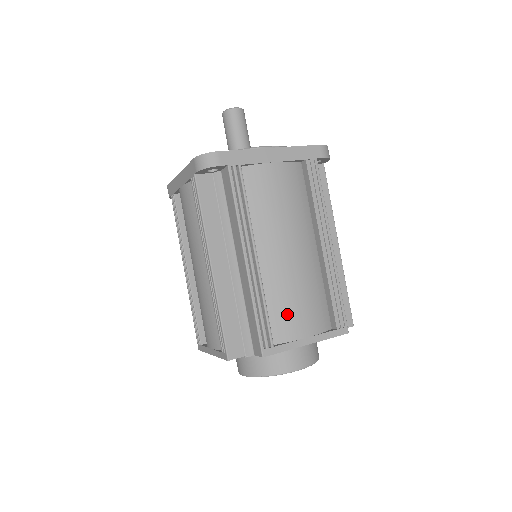
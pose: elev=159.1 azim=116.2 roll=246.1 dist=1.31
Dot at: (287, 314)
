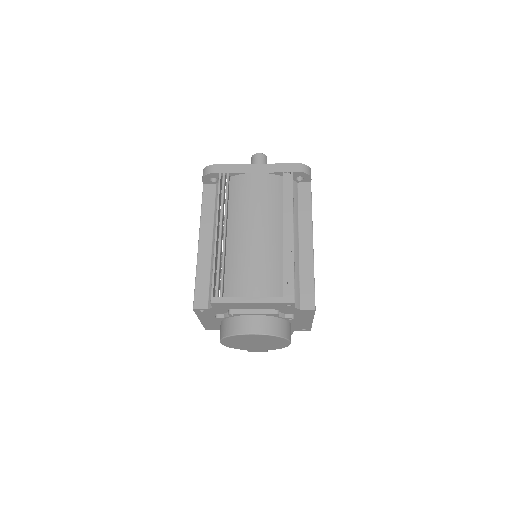
Dot at: (240, 276)
